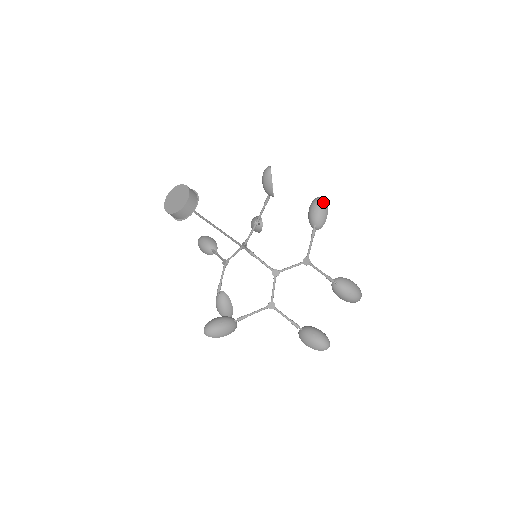
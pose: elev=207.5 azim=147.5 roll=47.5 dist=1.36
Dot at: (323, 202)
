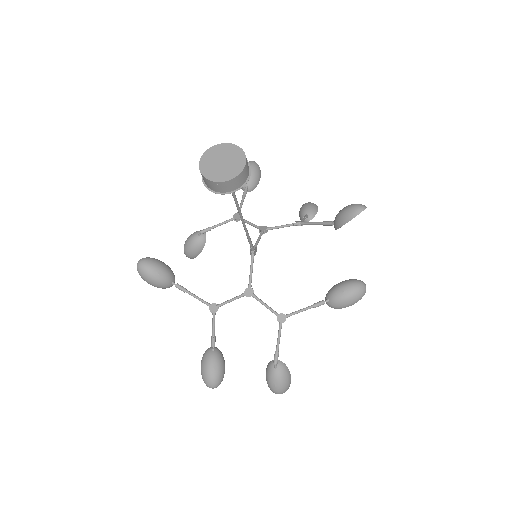
Dot at: (361, 294)
